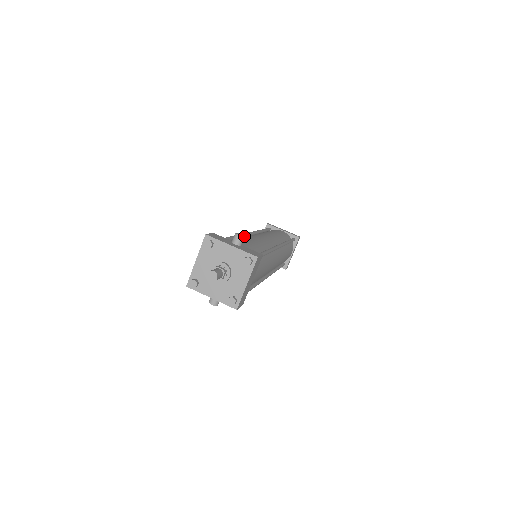
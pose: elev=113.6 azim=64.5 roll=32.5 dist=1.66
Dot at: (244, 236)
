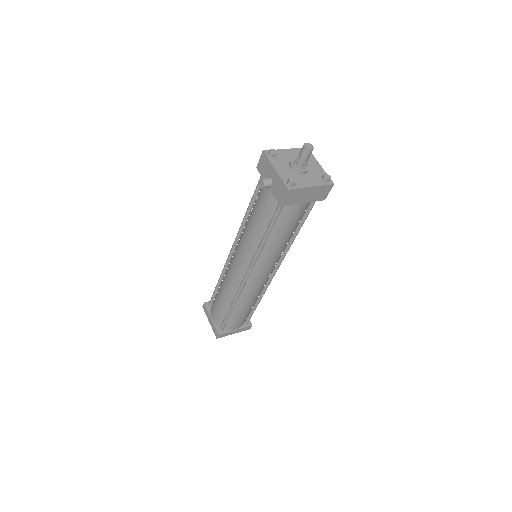
Dot at: occluded
